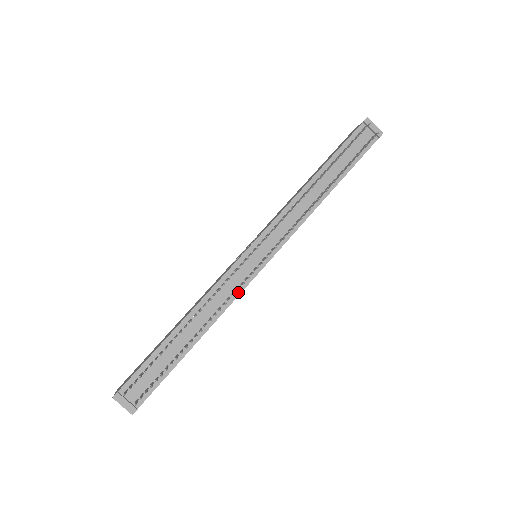
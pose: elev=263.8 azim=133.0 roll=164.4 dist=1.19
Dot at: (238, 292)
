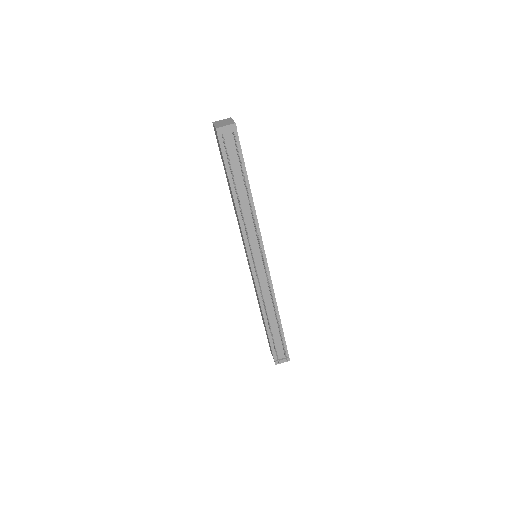
Dot at: (270, 284)
